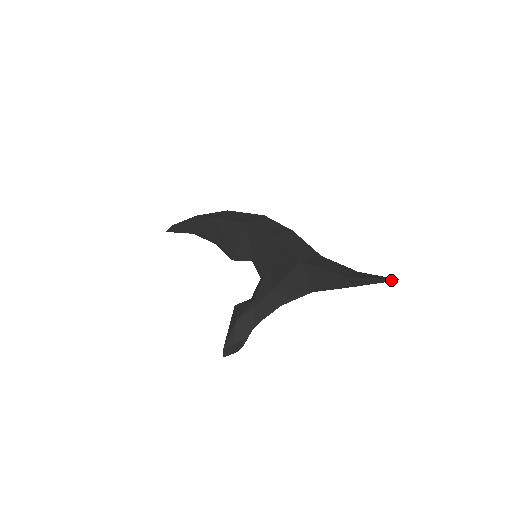
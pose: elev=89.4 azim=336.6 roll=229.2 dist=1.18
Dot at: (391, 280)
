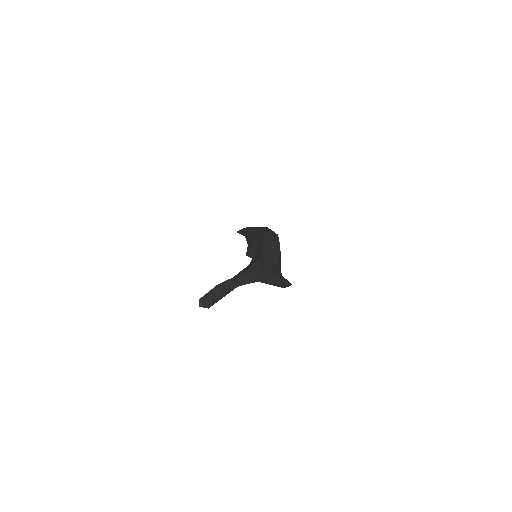
Dot at: (289, 283)
